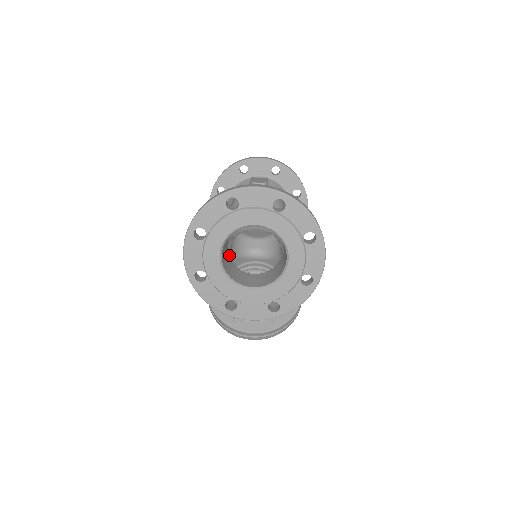
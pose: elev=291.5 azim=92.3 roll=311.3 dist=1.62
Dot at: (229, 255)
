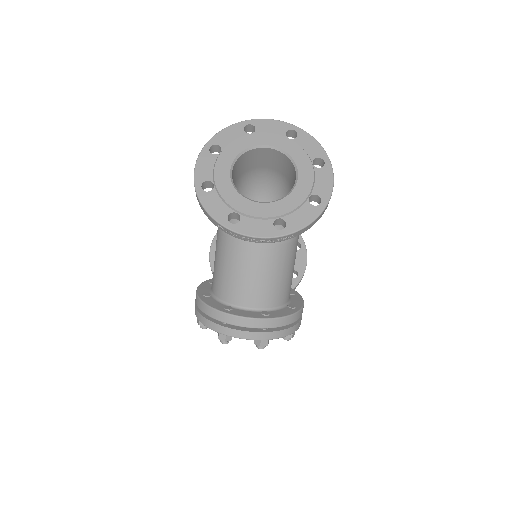
Dot at: occluded
